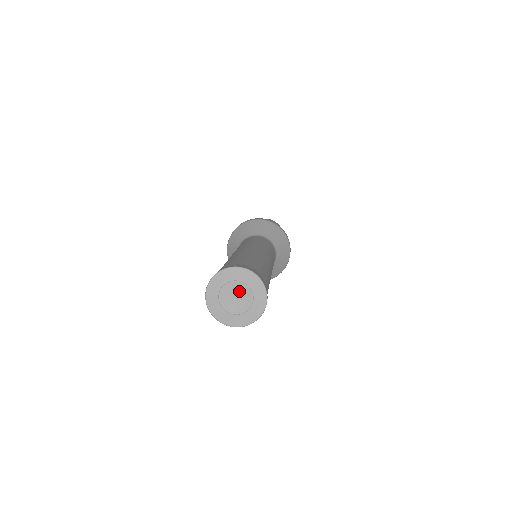
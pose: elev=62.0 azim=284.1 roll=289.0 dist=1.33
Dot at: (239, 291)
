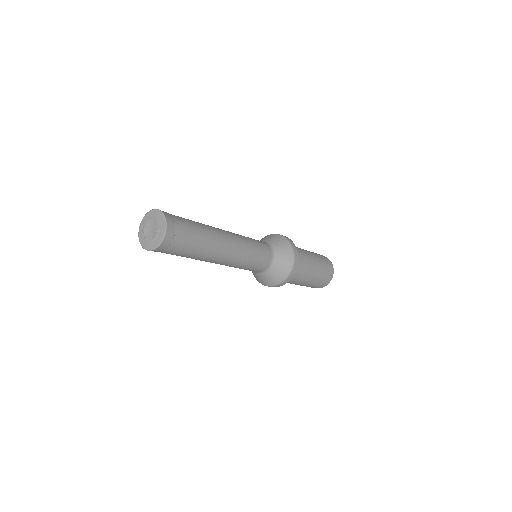
Dot at: (152, 225)
